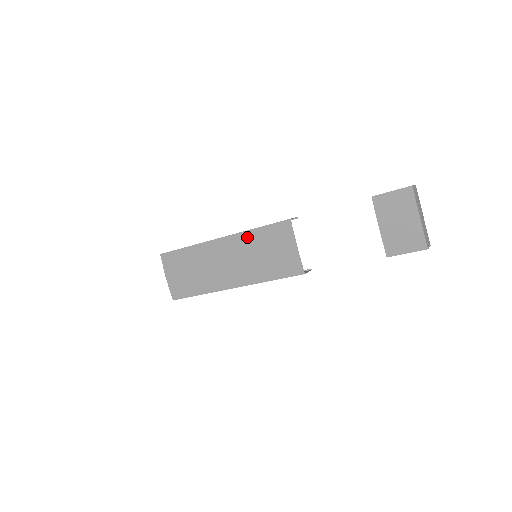
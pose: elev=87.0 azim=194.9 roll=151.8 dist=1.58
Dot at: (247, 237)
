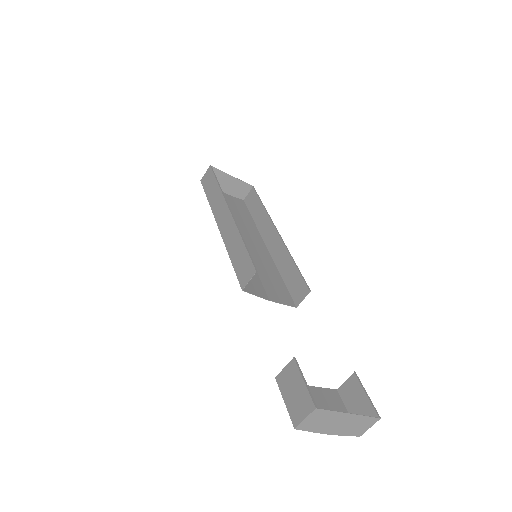
Dot at: occluded
